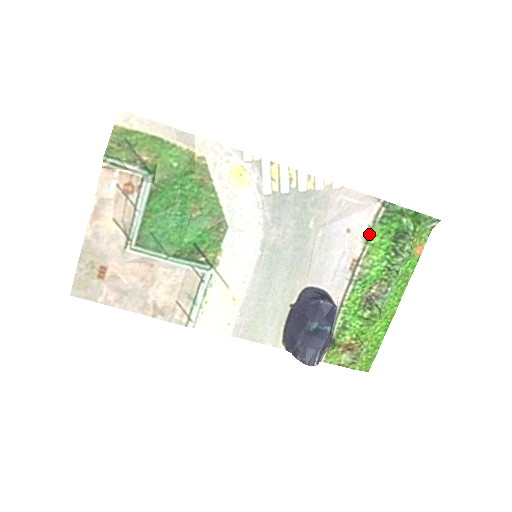
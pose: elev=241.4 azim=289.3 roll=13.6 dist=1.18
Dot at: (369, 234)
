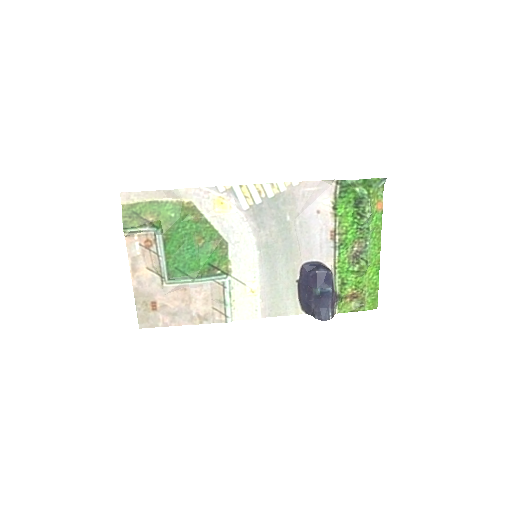
Dot at: (335, 209)
